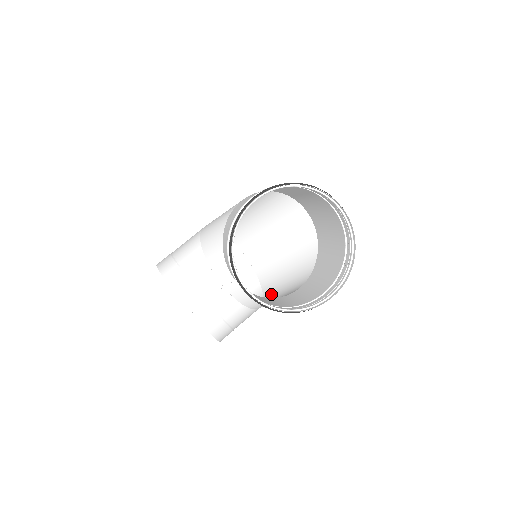
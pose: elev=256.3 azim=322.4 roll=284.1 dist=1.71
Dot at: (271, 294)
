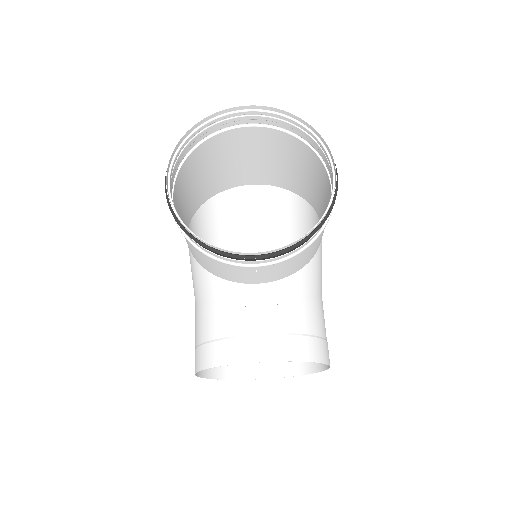
Dot at: occluded
